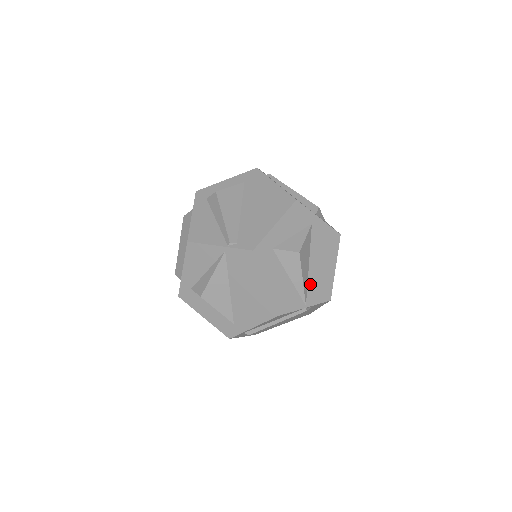
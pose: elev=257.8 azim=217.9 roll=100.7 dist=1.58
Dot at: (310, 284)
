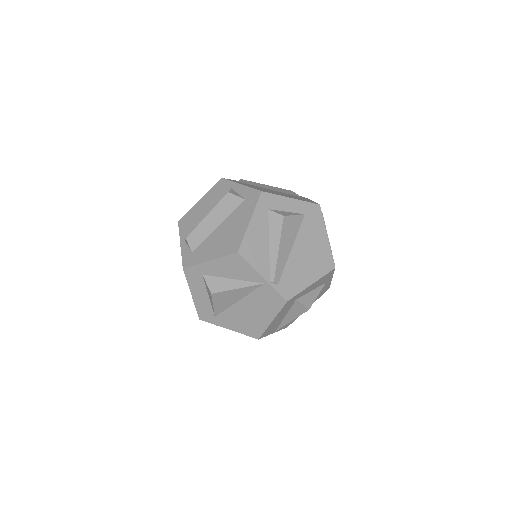
Dot at: occluded
